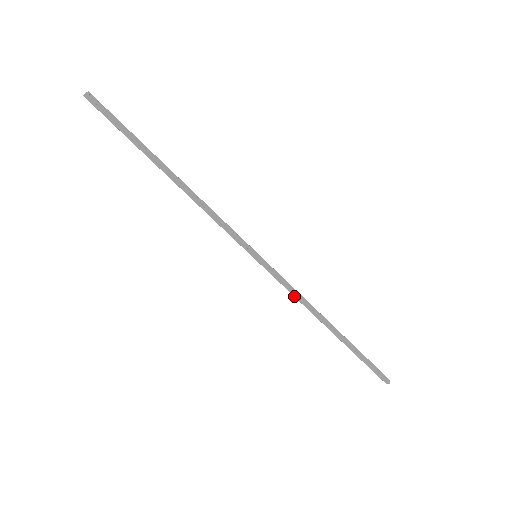
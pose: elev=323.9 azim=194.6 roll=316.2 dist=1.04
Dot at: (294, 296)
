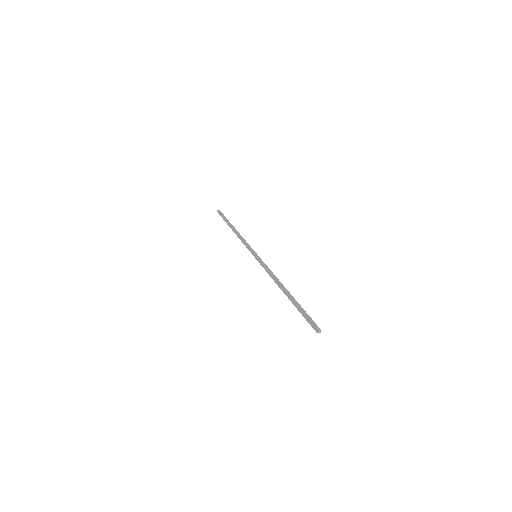
Dot at: occluded
